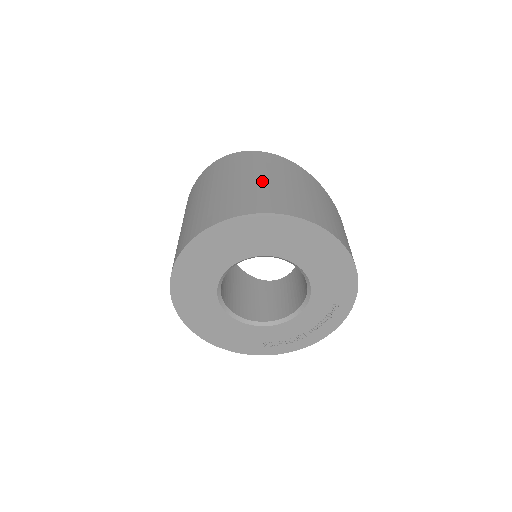
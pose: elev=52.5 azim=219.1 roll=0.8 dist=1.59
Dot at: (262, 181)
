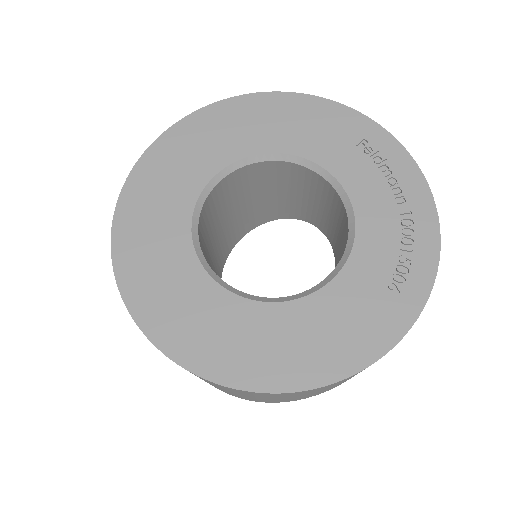
Dot at: occluded
